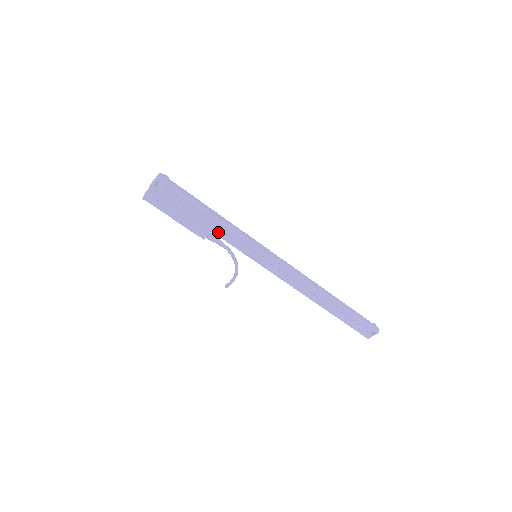
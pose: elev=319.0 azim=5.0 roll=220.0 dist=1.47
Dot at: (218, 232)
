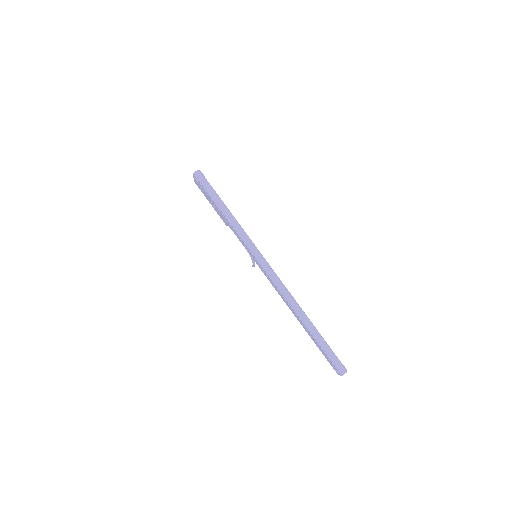
Dot at: (230, 226)
